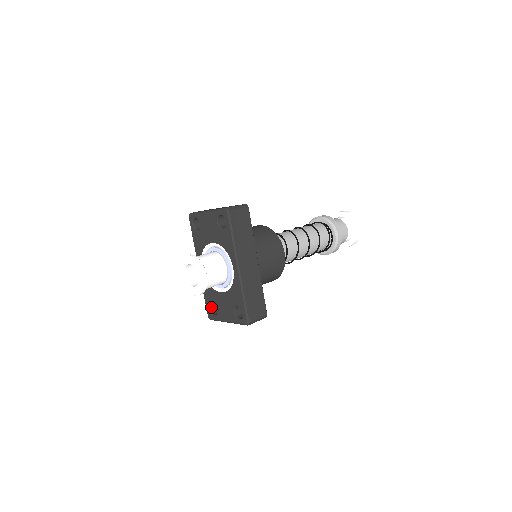
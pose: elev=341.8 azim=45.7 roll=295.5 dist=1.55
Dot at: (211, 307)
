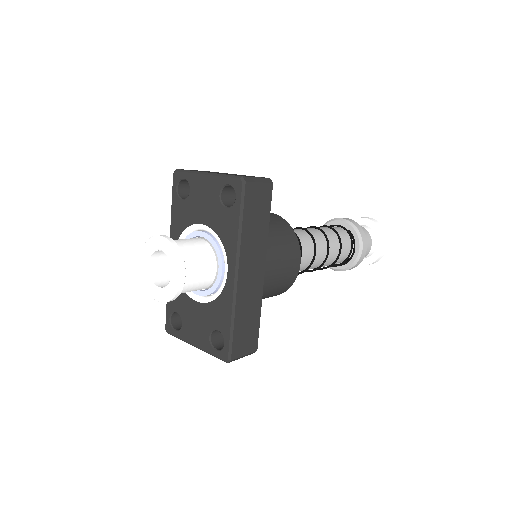
Dot at: (173, 316)
